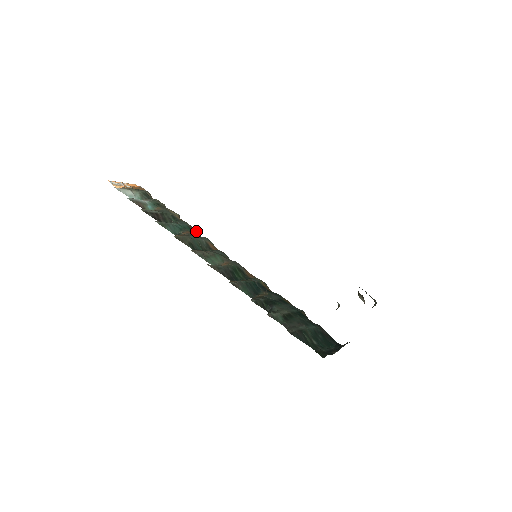
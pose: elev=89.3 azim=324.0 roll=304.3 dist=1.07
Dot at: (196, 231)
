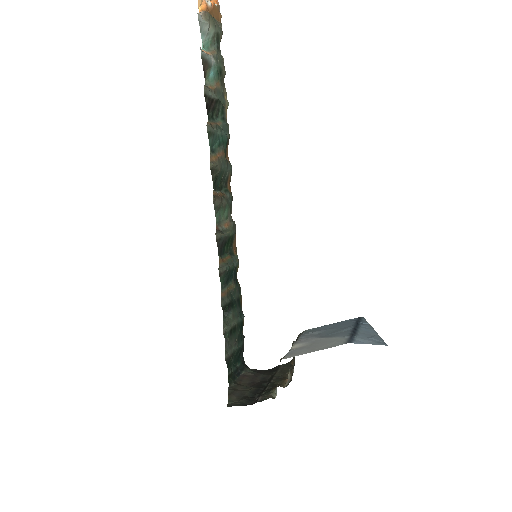
Dot at: occluded
